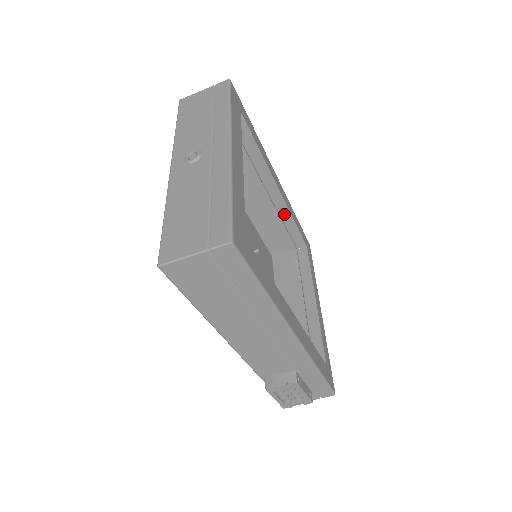
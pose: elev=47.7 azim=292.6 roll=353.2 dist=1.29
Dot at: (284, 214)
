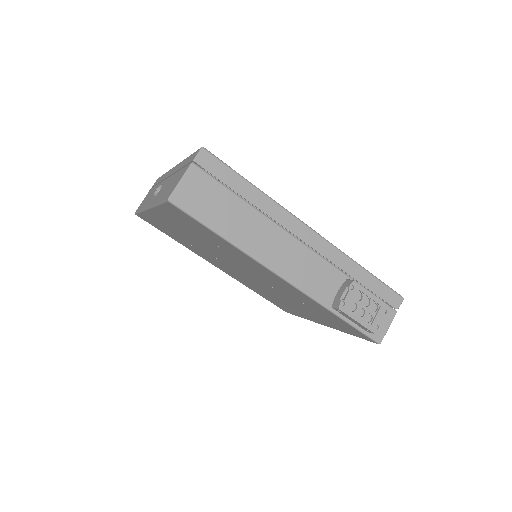
Dot at: occluded
